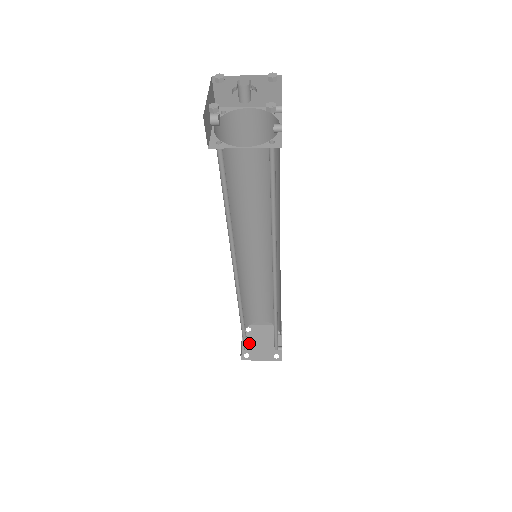
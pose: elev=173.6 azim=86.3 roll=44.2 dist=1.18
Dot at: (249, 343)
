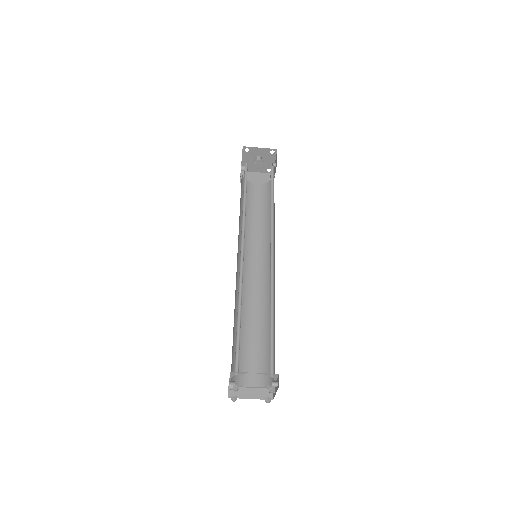
Dot at: occluded
